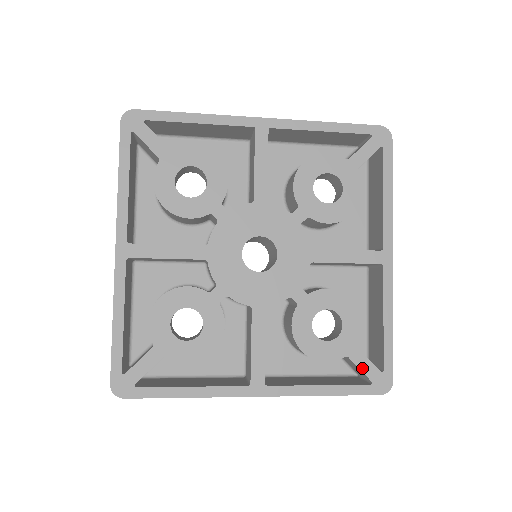
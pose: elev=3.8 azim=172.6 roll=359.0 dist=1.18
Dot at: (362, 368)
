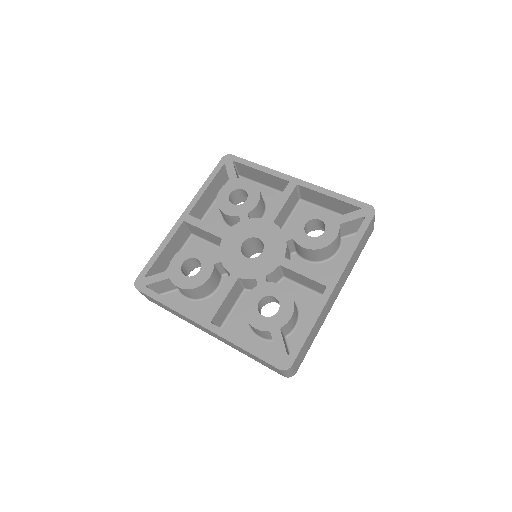
Dot at: (352, 219)
